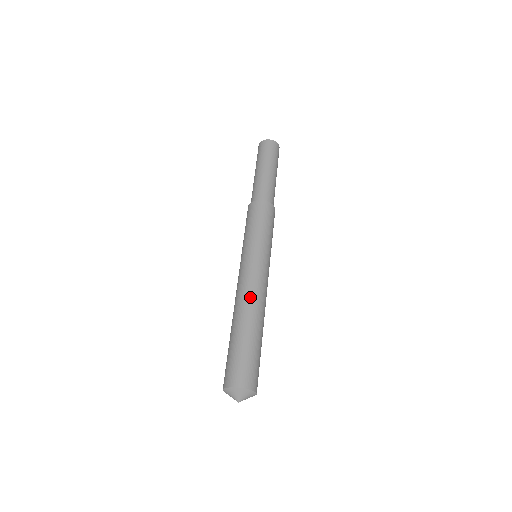
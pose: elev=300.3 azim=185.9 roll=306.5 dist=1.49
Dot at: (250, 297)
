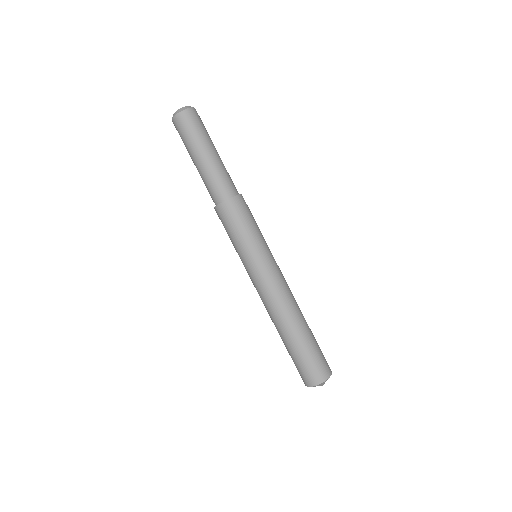
Dot at: (272, 311)
